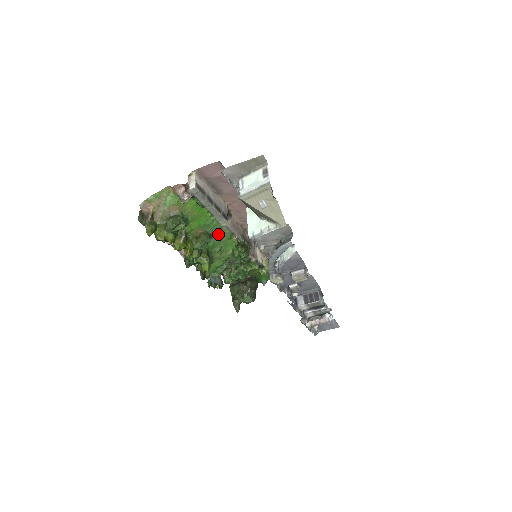
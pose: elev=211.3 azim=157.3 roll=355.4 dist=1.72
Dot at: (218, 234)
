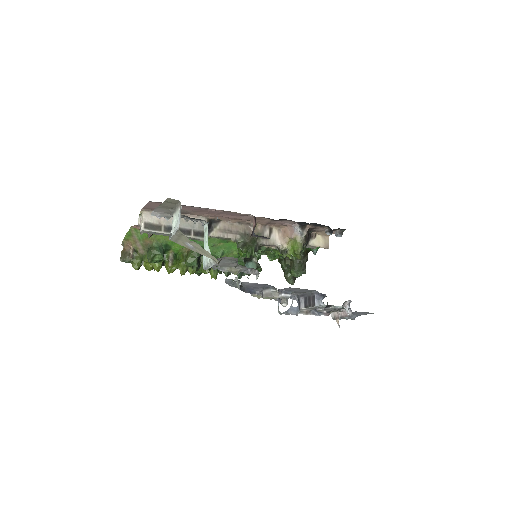
Dot at: (210, 243)
